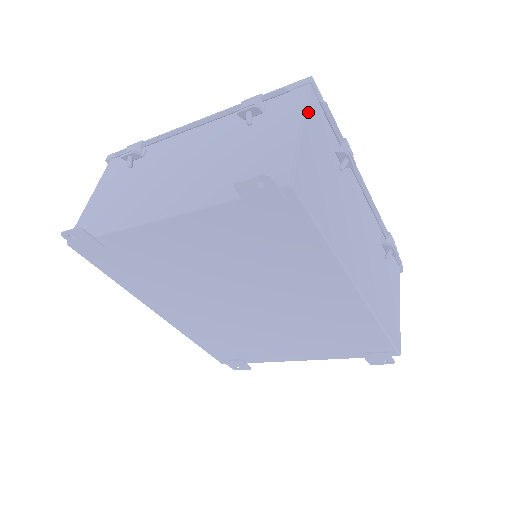
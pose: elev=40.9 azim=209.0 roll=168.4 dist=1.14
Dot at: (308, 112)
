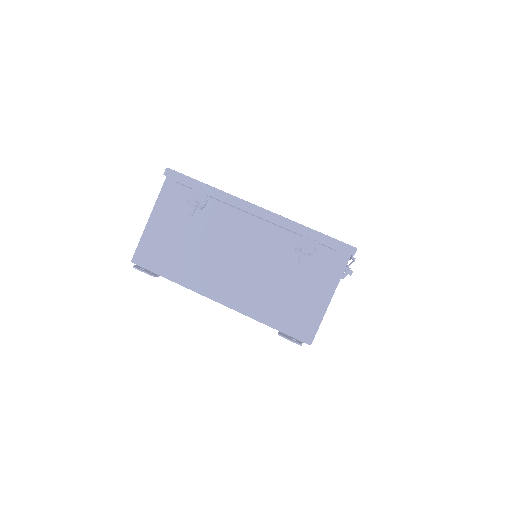
Dot at: occluded
